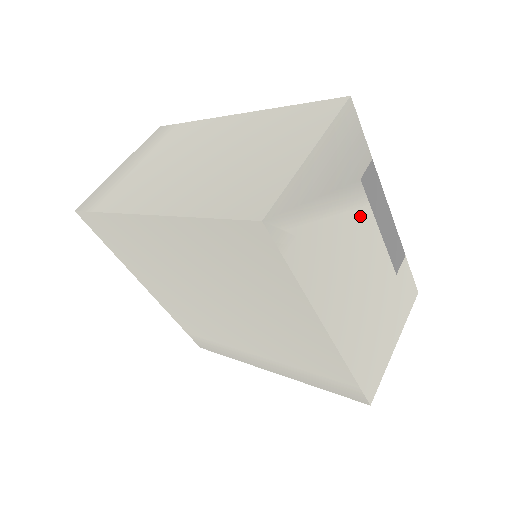
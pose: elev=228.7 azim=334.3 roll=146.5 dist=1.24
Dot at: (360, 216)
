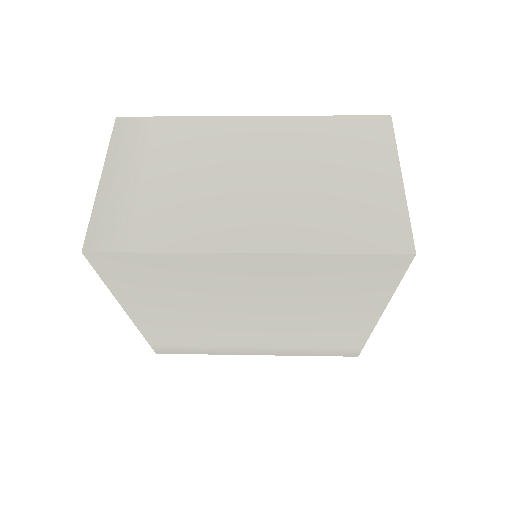
Dot at: occluded
